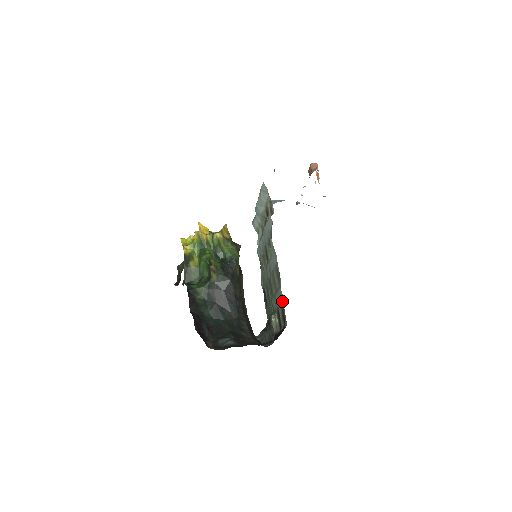
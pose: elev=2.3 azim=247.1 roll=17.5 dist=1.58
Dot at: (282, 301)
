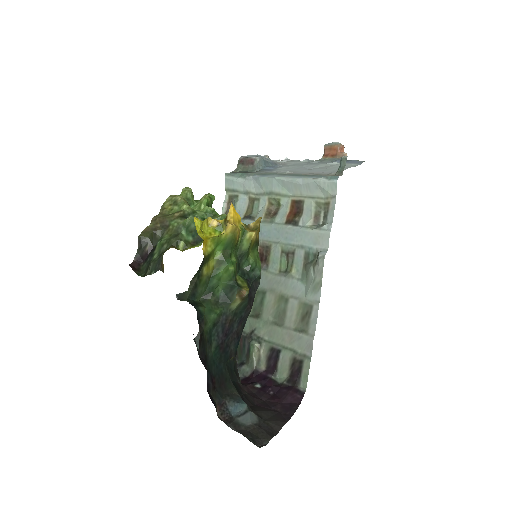
Dot at: (304, 353)
